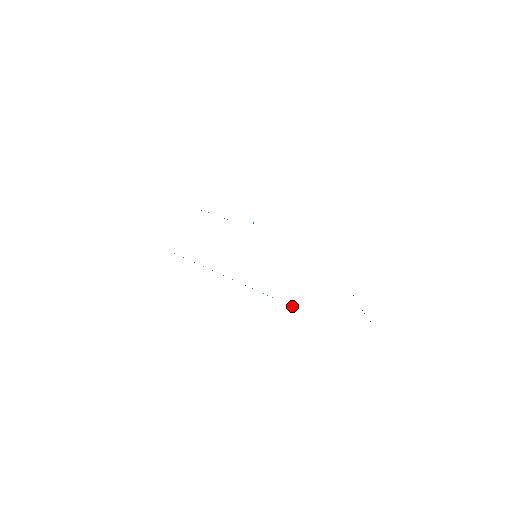
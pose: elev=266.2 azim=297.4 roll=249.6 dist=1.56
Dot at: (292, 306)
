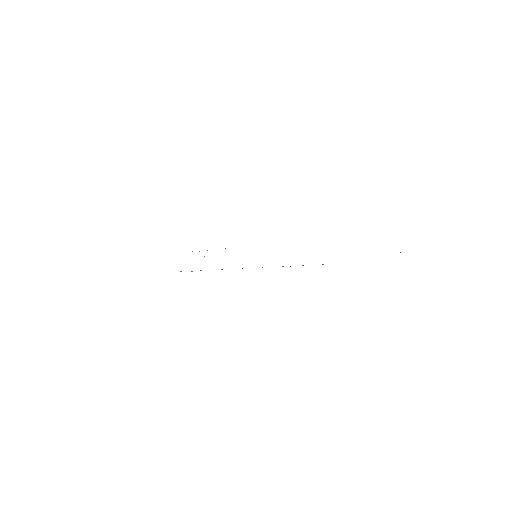
Dot at: (322, 264)
